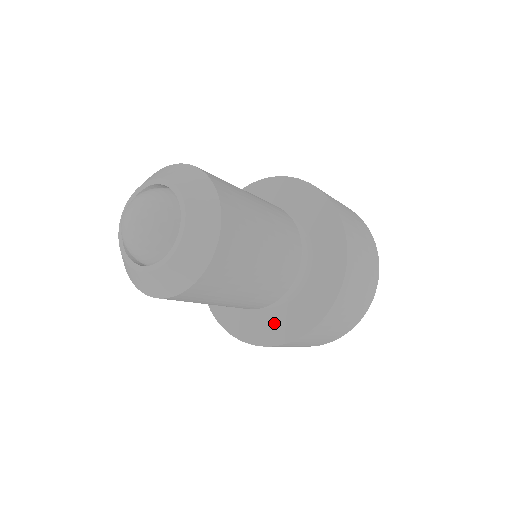
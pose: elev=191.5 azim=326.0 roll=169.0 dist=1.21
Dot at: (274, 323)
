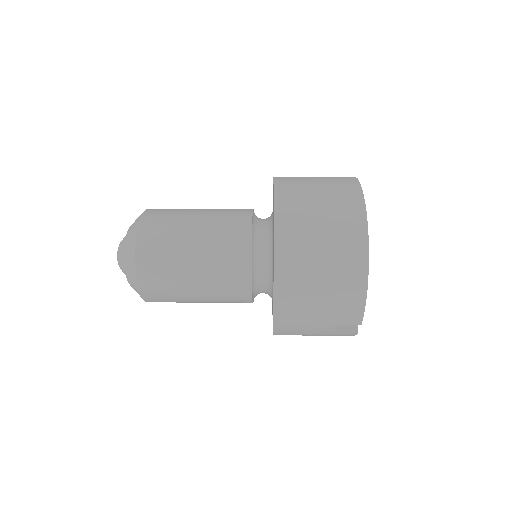
Dot at: occluded
